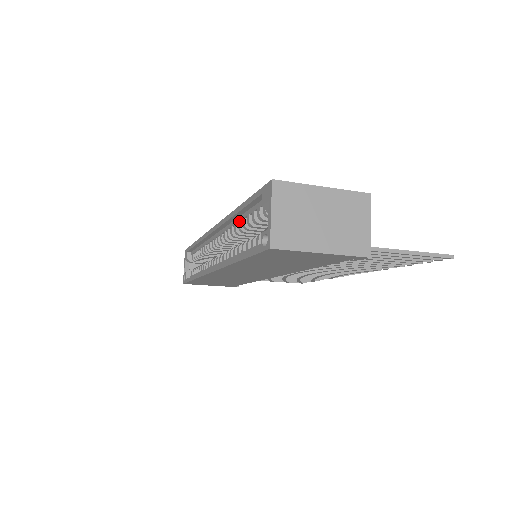
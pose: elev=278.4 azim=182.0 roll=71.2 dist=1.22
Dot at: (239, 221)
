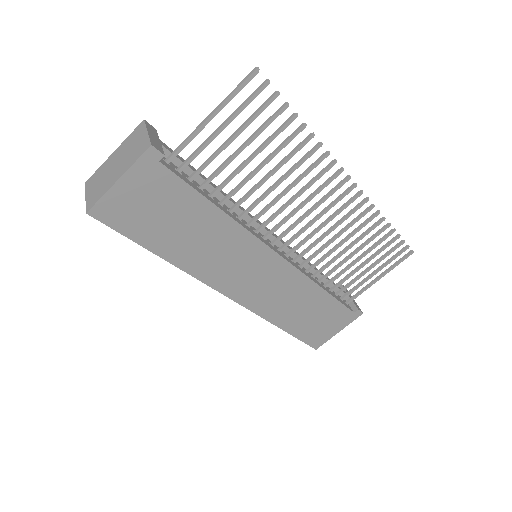
Dot at: occluded
